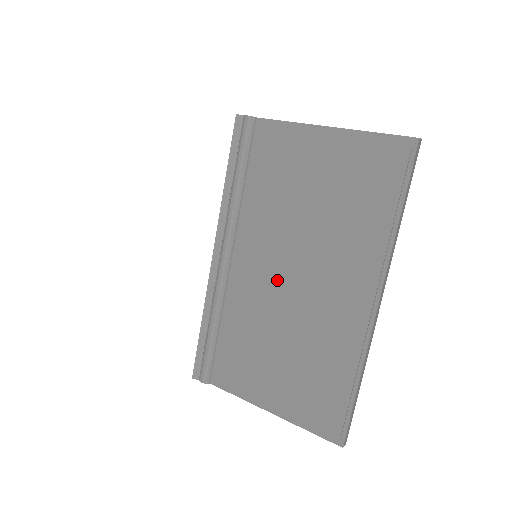
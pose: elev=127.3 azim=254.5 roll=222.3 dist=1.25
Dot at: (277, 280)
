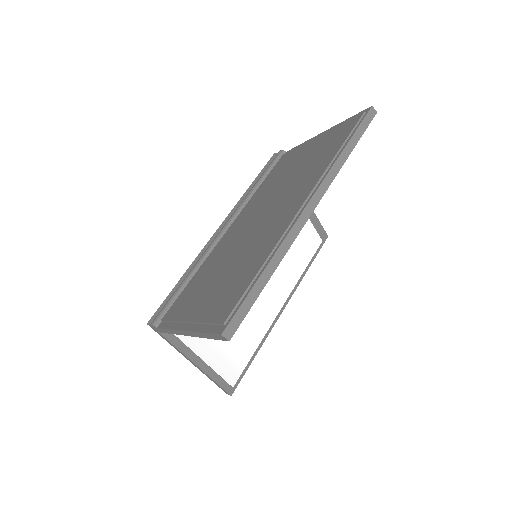
Dot at: (248, 226)
